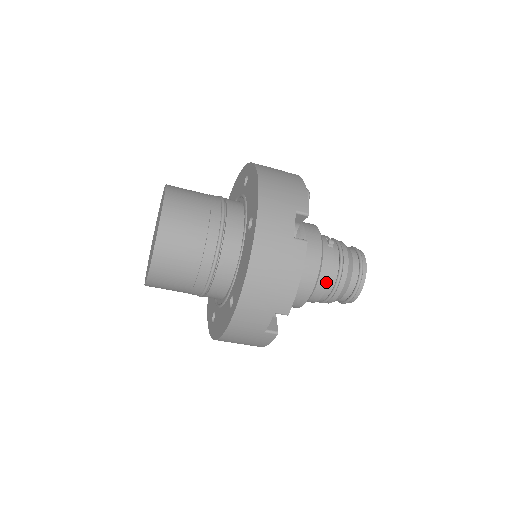
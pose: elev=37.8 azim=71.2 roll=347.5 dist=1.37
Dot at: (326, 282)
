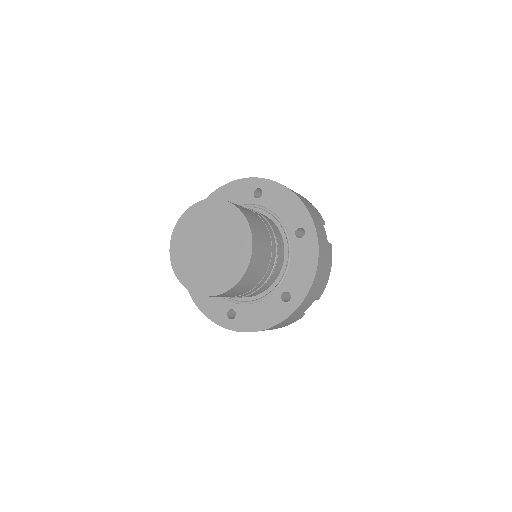
Dot at: occluded
